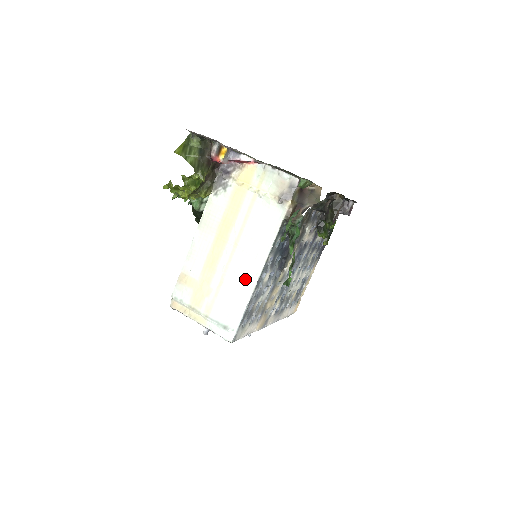
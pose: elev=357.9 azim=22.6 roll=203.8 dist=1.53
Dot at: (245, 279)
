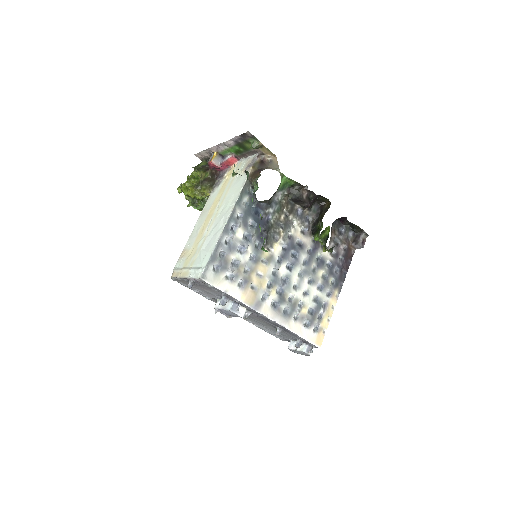
Dot at: (218, 229)
